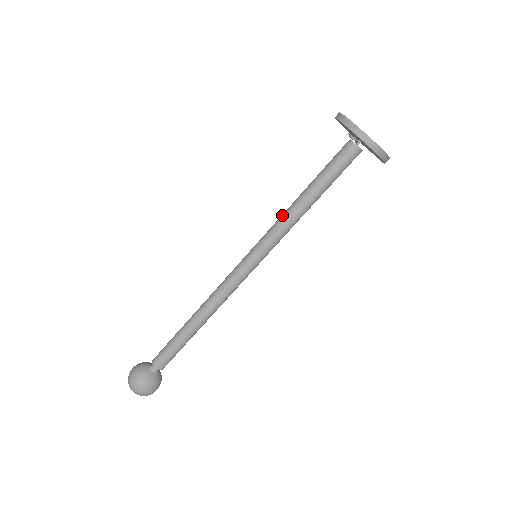
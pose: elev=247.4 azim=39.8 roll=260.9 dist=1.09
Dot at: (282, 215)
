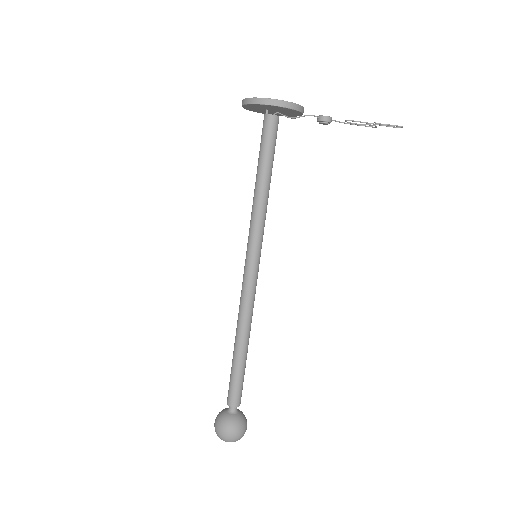
Dot at: occluded
